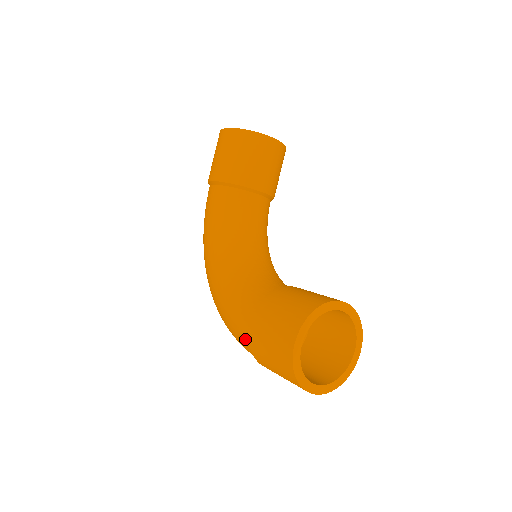
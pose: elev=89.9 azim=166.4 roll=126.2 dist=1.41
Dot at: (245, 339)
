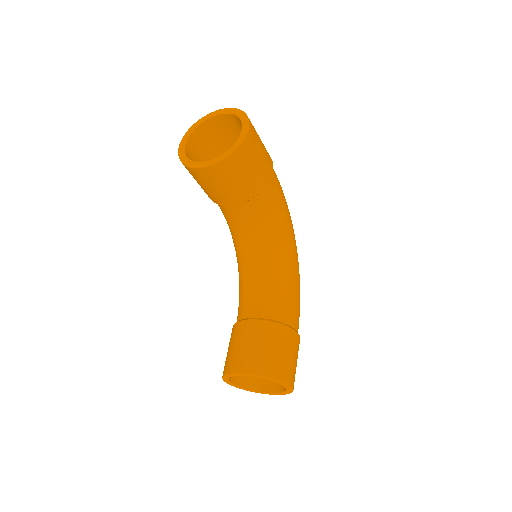
Dot at: occluded
